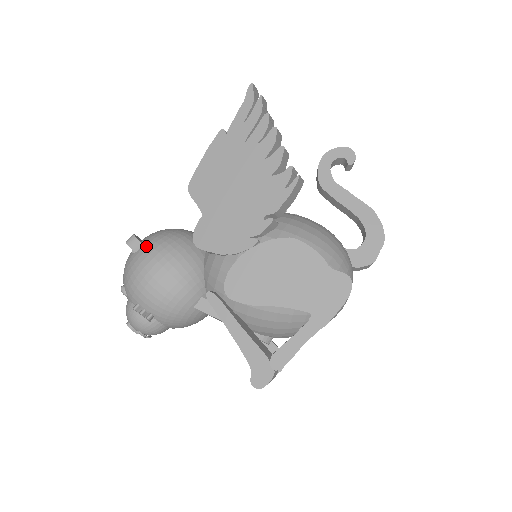
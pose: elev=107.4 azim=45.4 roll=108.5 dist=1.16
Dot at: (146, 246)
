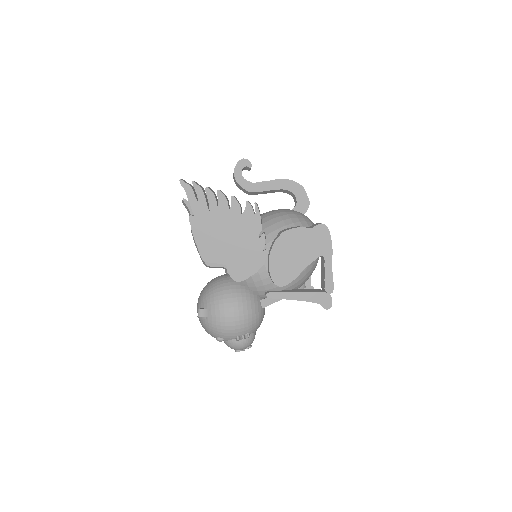
Dot at: (212, 308)
